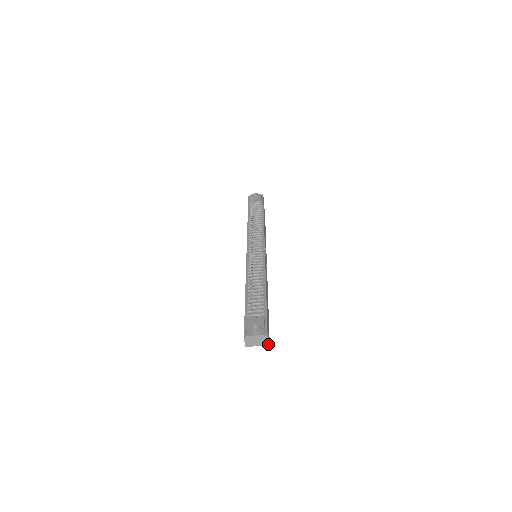
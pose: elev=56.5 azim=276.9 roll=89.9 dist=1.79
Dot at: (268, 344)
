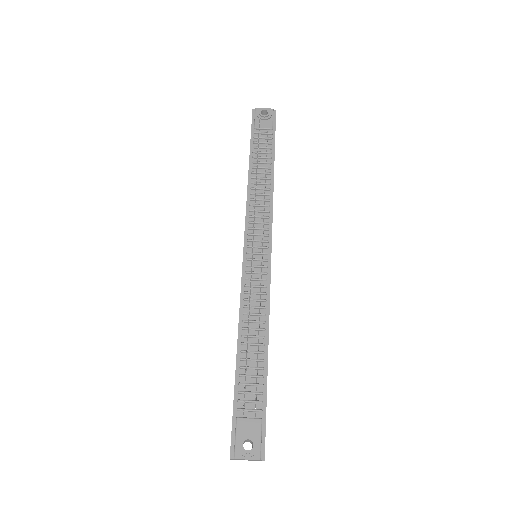
Dot at: occluded
